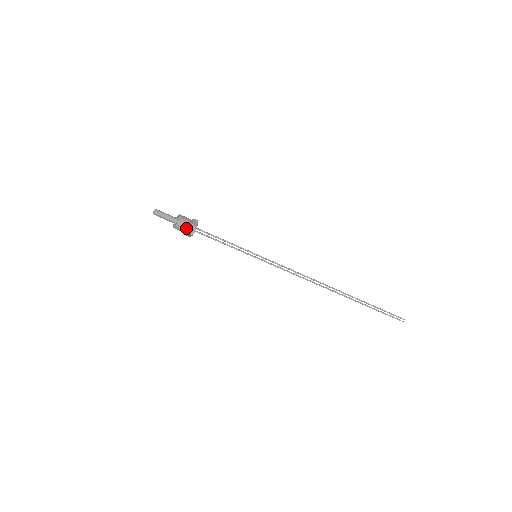
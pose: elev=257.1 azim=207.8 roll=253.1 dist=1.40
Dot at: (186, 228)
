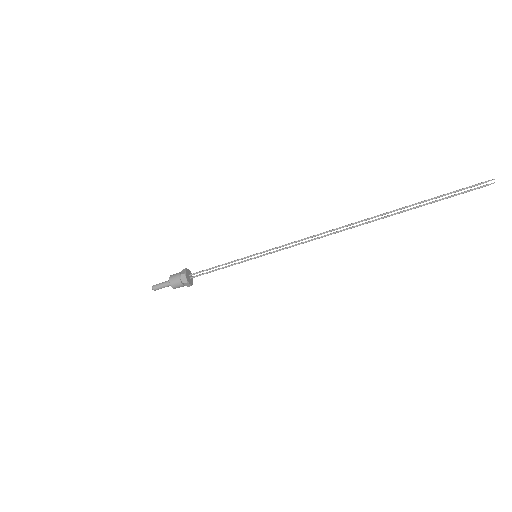
Dot at: (178, 281)
